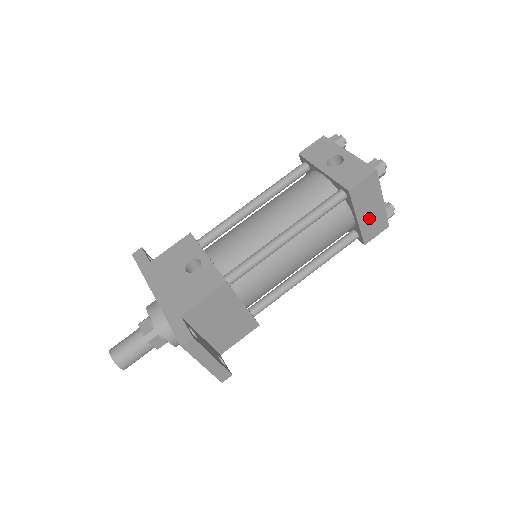
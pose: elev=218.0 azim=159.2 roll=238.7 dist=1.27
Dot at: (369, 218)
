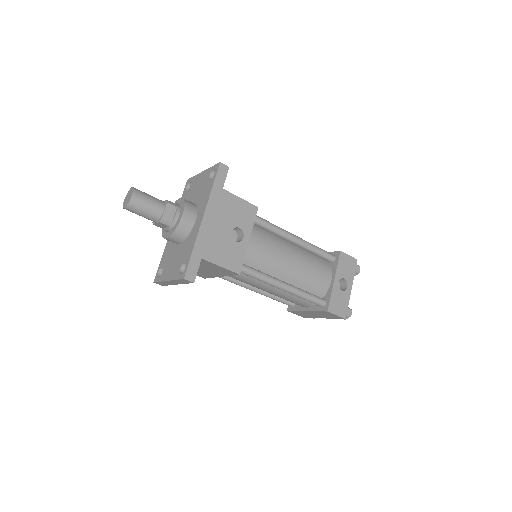
Dot at: (309, 314)
